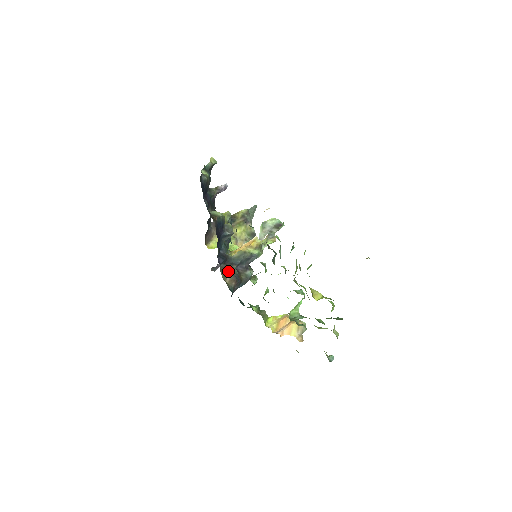
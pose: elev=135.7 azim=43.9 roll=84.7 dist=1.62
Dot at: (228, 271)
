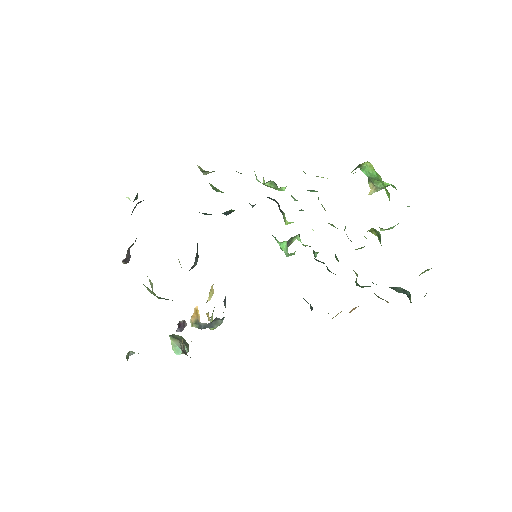
Dot at: occluded
